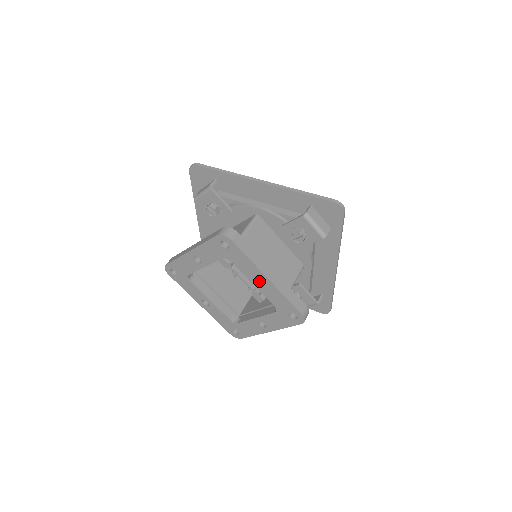
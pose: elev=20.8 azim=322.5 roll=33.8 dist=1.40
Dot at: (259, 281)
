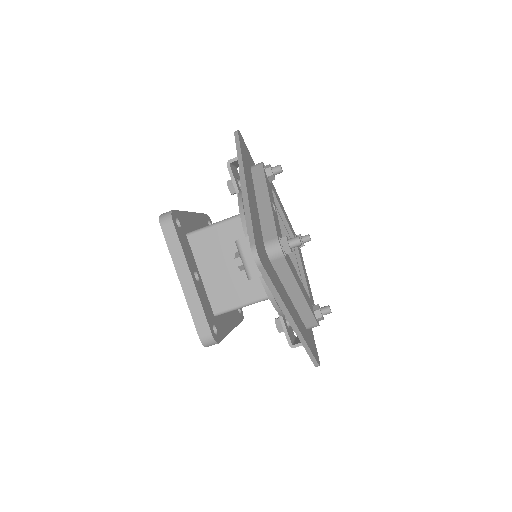
Dot at: occluded
